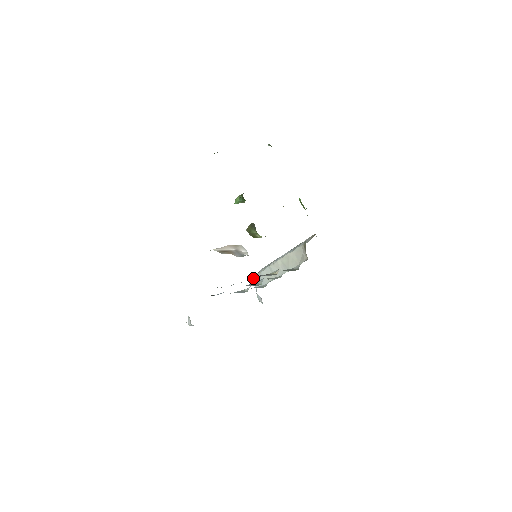
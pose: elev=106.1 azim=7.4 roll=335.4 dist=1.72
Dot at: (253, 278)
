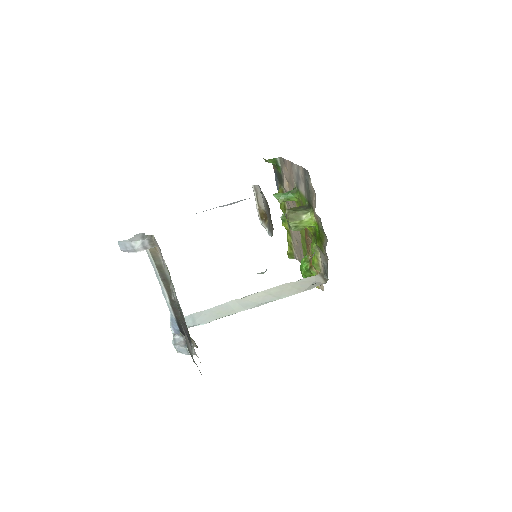
Dot at: occluded
